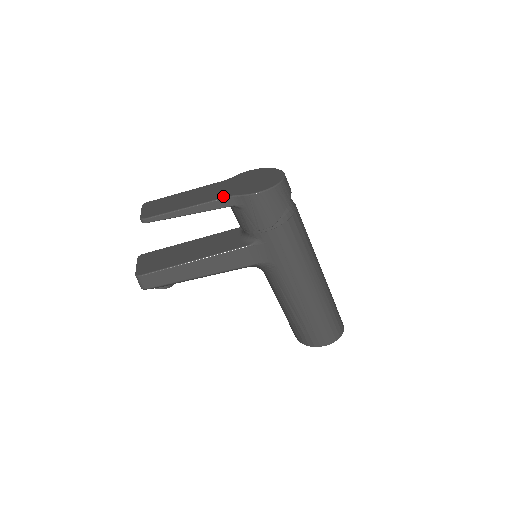
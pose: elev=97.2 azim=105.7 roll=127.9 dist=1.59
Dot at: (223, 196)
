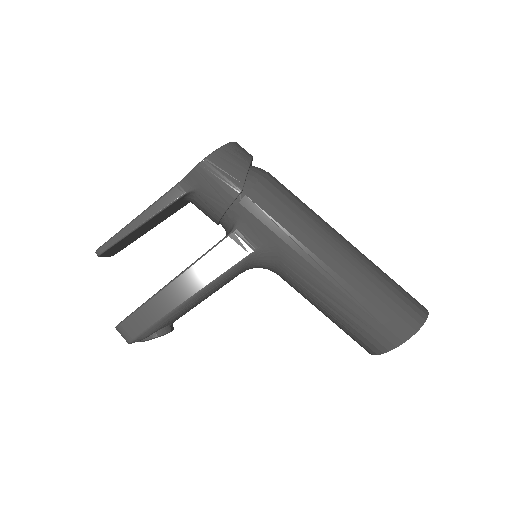
Dot at: (173, 187)
